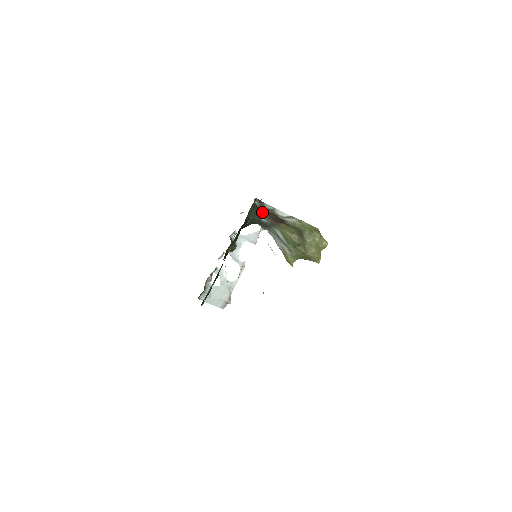
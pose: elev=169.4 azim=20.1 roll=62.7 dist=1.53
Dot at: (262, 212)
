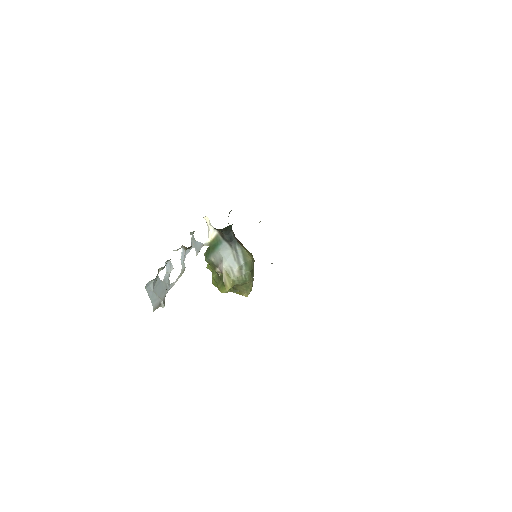
Dot at: occluded
